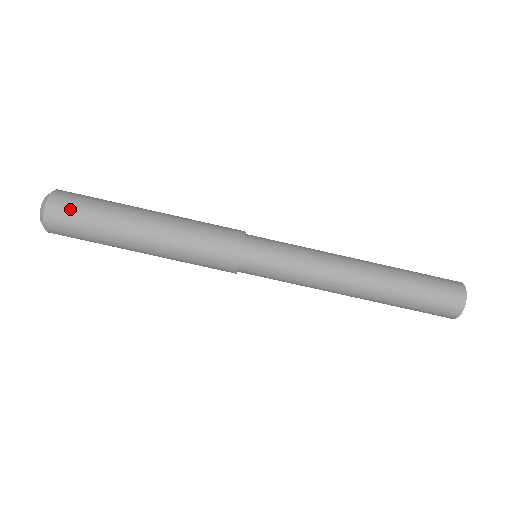
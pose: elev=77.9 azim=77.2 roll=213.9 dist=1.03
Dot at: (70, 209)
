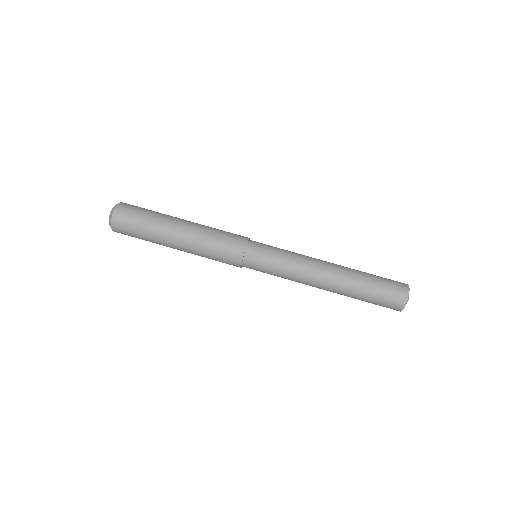
Dot at: (129, 216)
